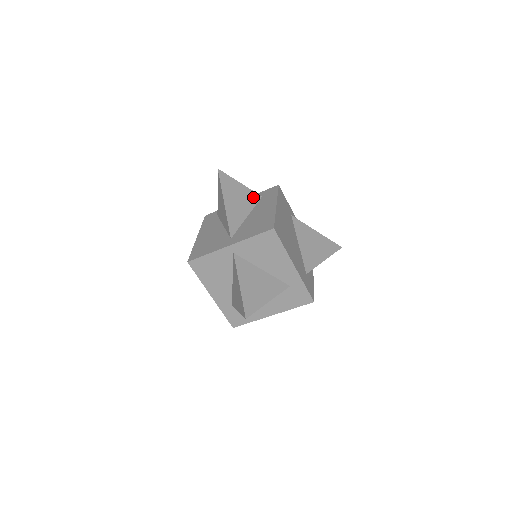
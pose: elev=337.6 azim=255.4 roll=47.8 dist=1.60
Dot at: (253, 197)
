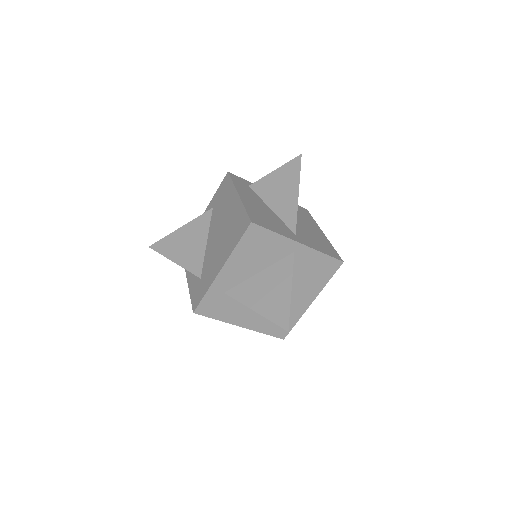
Dot at: occluded
